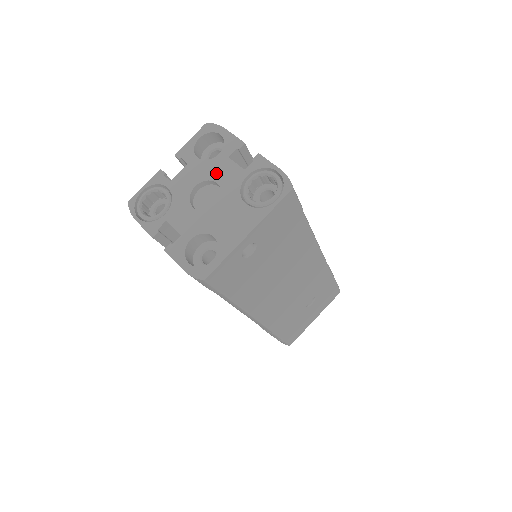
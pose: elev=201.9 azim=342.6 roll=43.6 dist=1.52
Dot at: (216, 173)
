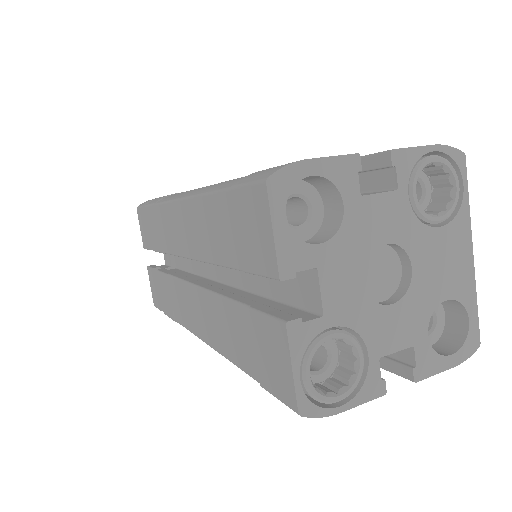
Dot at: (370, 234)
